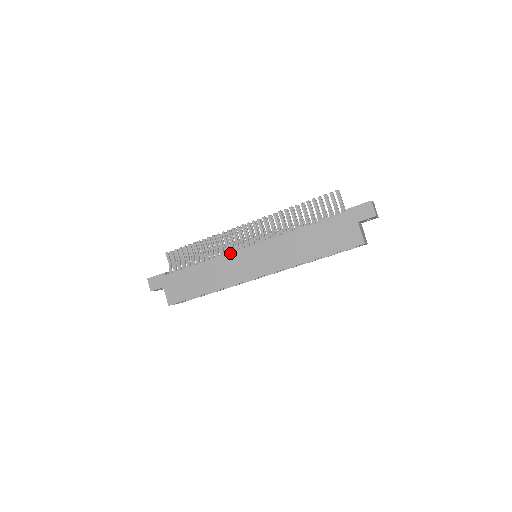
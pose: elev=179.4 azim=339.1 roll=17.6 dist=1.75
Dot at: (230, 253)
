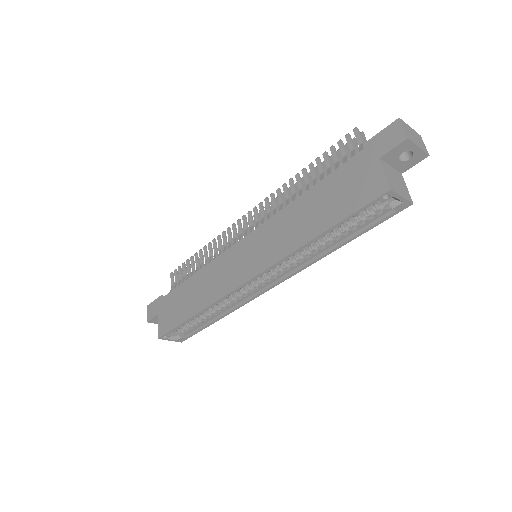
Dot at: (222, 254)
